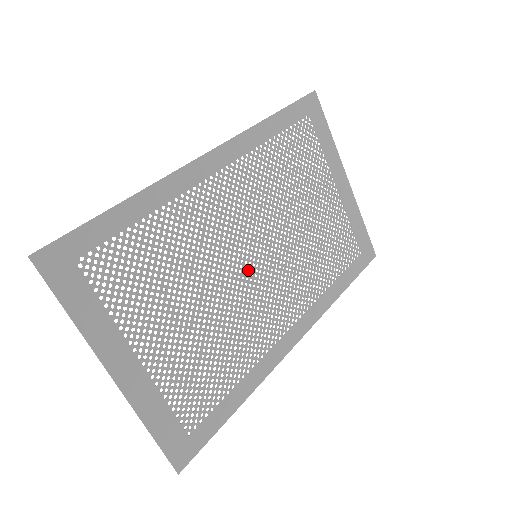
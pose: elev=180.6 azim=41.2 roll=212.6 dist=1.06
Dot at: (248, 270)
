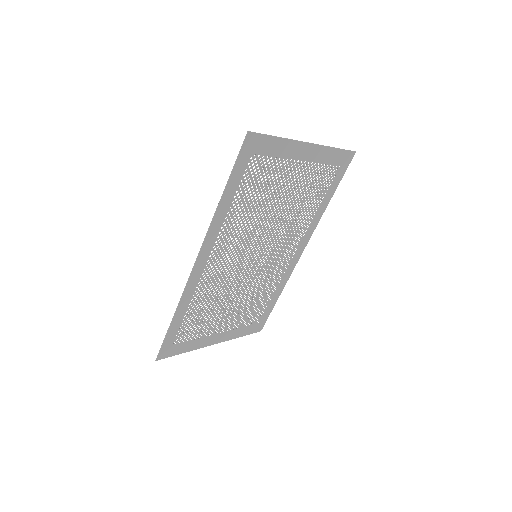
Dot at: occluded
